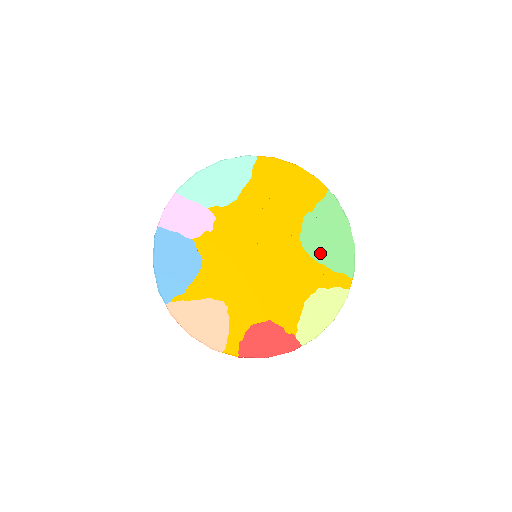
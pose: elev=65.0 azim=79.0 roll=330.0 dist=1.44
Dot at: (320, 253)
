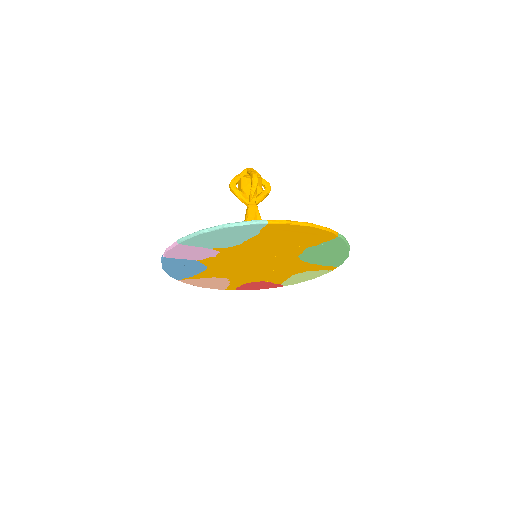
Dot at: (315, 260)
